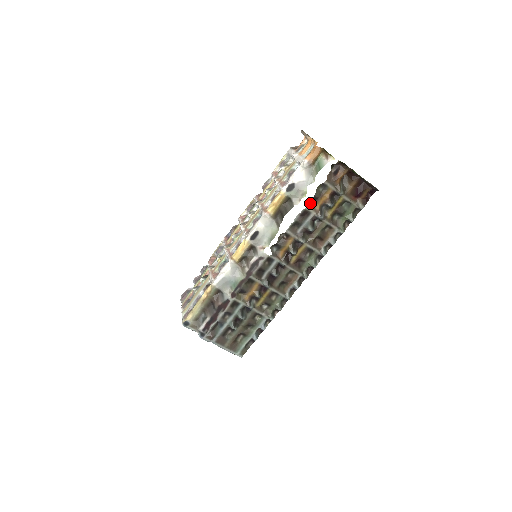
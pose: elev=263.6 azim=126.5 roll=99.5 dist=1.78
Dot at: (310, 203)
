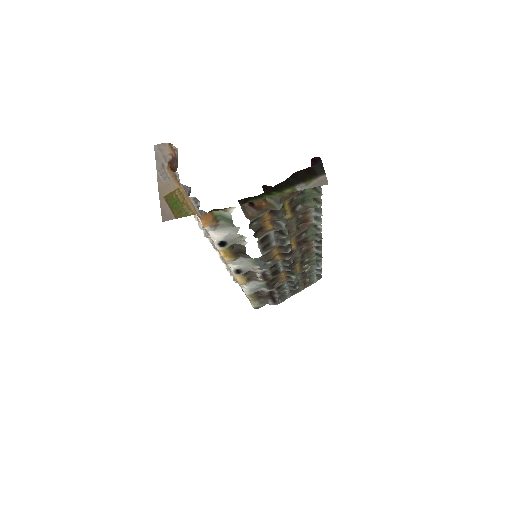
Dot at: (258, 234)
